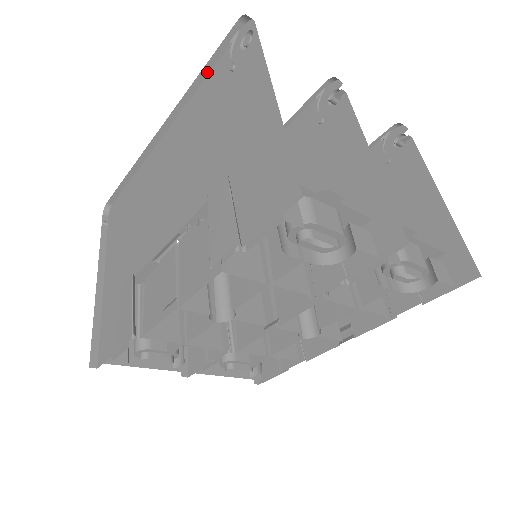
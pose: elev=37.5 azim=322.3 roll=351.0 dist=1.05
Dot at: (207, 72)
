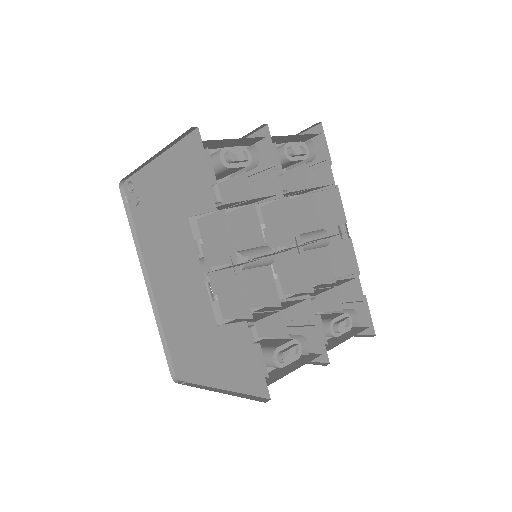
Dot at: (133, 228)
